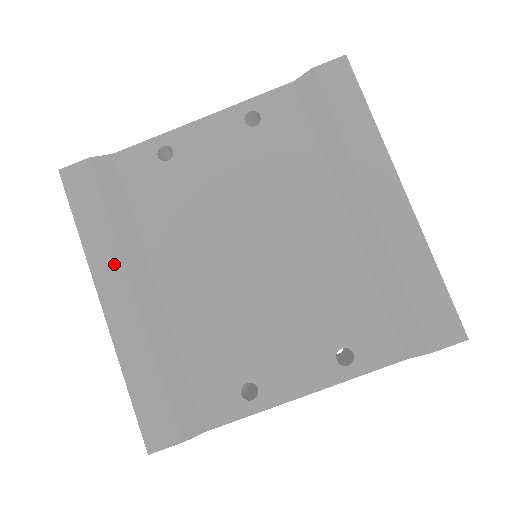
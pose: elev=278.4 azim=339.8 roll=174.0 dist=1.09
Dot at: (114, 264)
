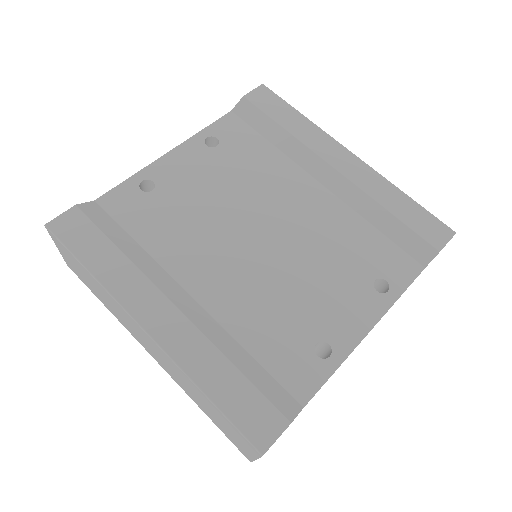
Dot at: (141, 286)
